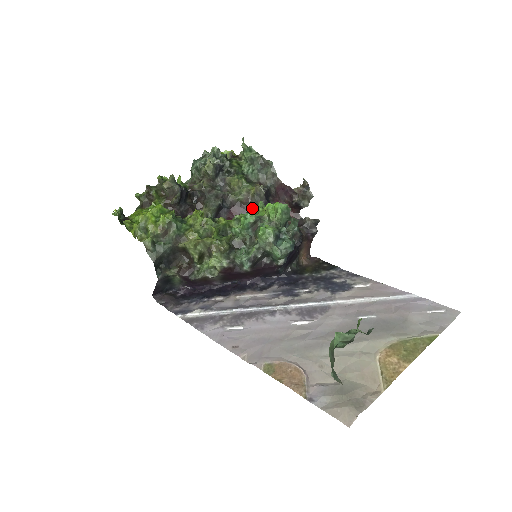
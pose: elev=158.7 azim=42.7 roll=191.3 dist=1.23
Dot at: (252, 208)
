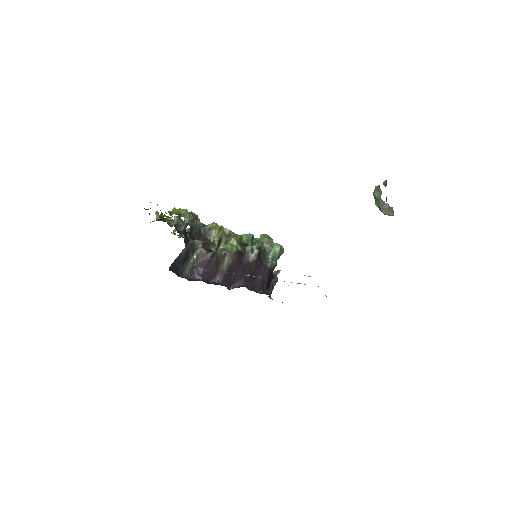
Dot at: occluded
